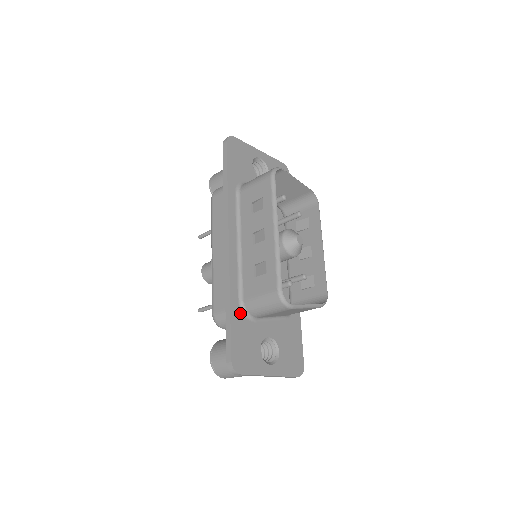
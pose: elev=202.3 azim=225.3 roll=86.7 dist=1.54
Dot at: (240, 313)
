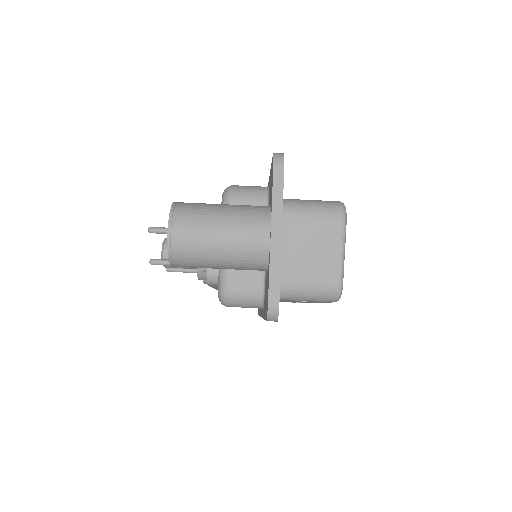
Dot at: occluded
